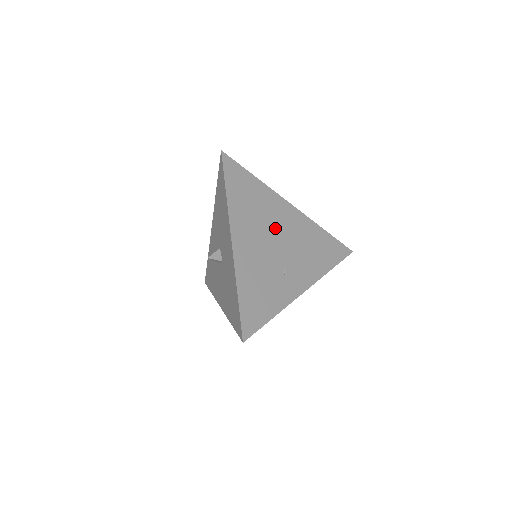
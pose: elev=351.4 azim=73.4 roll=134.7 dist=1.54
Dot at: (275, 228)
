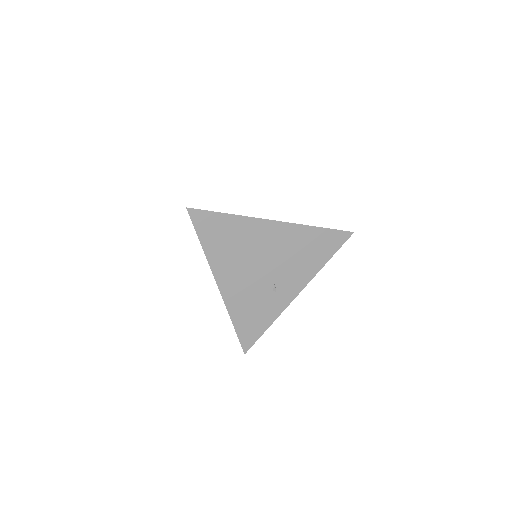
Dot at: occluded
